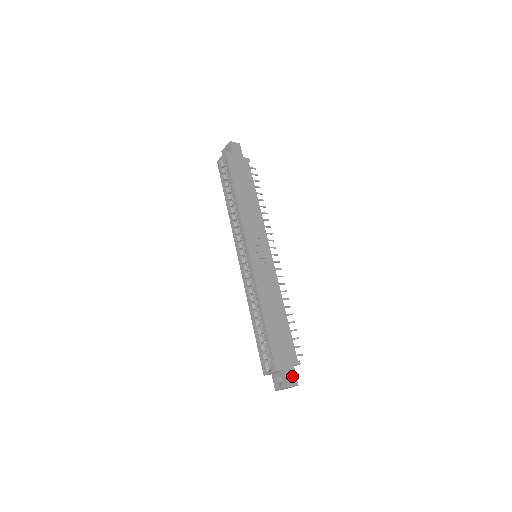
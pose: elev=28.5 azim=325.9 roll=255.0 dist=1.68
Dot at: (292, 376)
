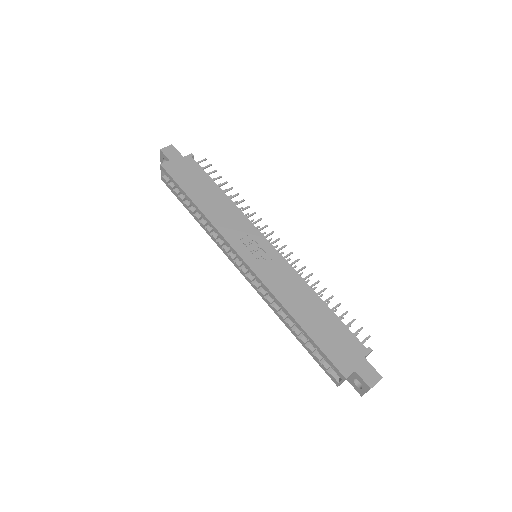
Dot at: (369, 372)
